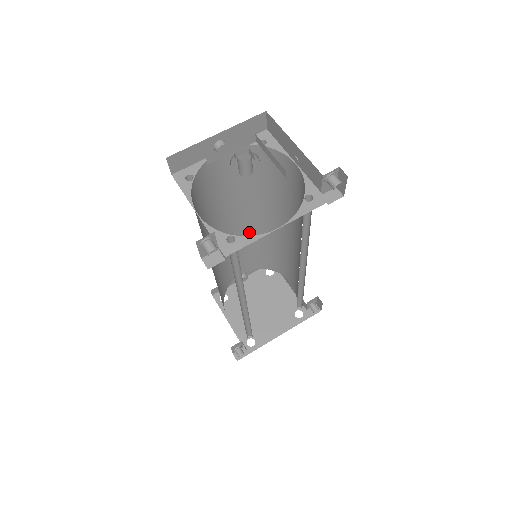
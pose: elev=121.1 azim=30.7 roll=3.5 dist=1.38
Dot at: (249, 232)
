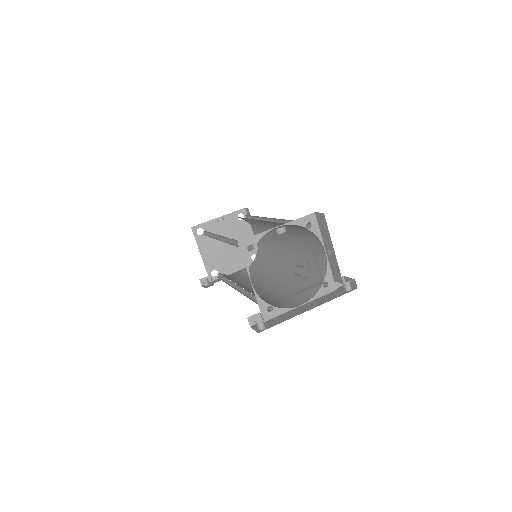
Dot at: occluded
